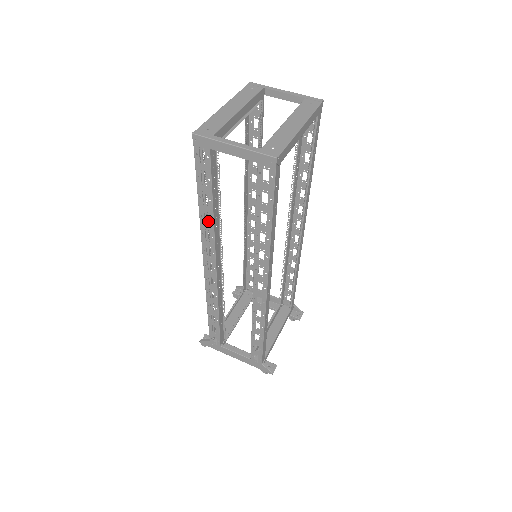
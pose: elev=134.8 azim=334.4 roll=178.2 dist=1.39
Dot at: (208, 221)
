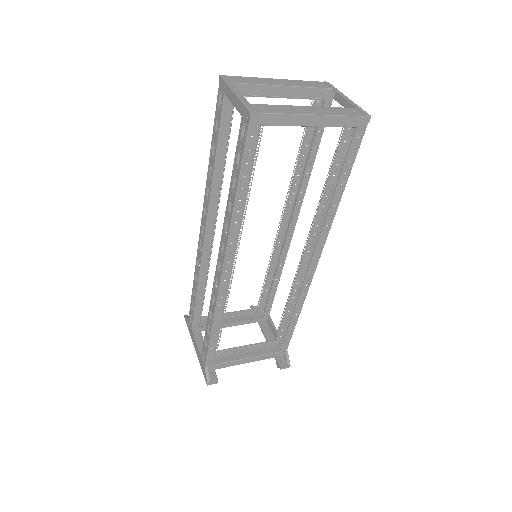
Dot at: occluded
